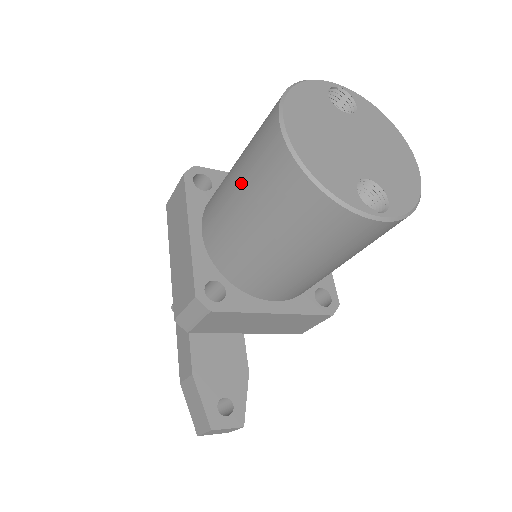
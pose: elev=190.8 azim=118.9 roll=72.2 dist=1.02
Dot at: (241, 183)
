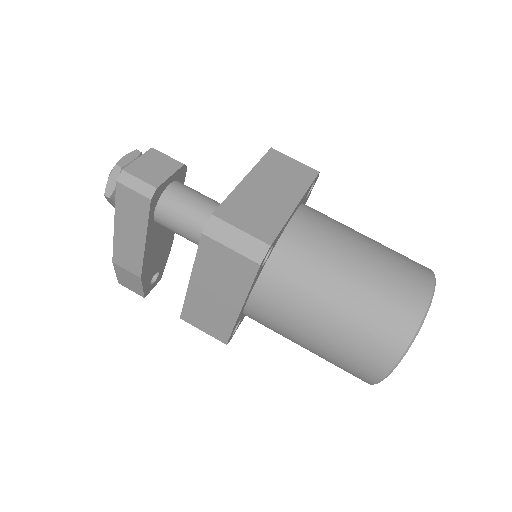
Dot at: (324, 346)
